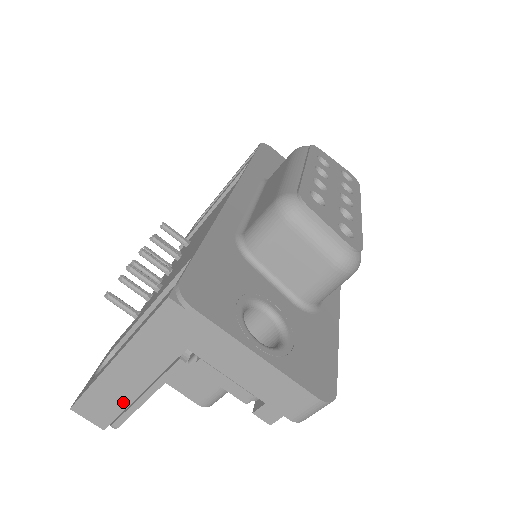
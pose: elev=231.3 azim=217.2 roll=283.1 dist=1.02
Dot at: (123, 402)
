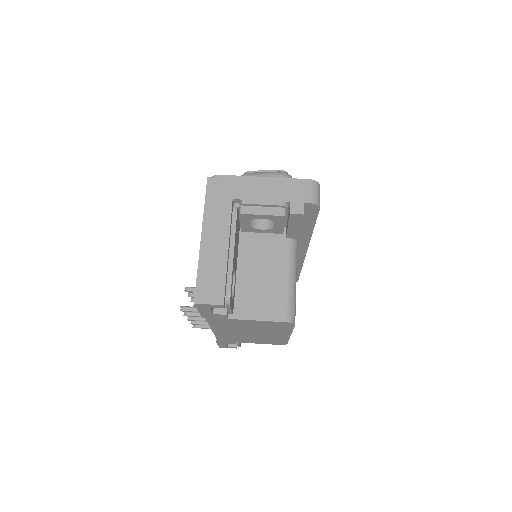
Dot at: (222, 267)
